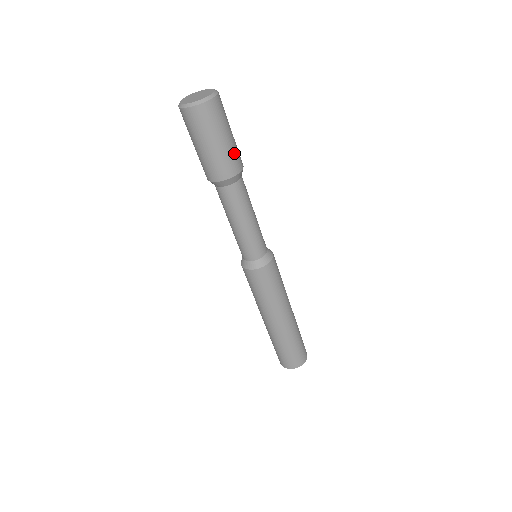
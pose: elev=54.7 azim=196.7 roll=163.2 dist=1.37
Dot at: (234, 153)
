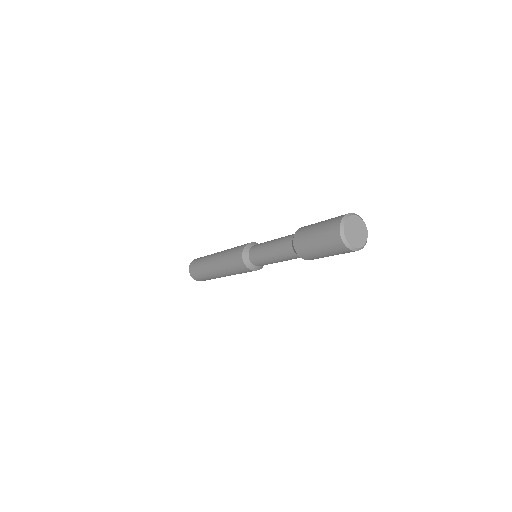
Dot at: occluded
